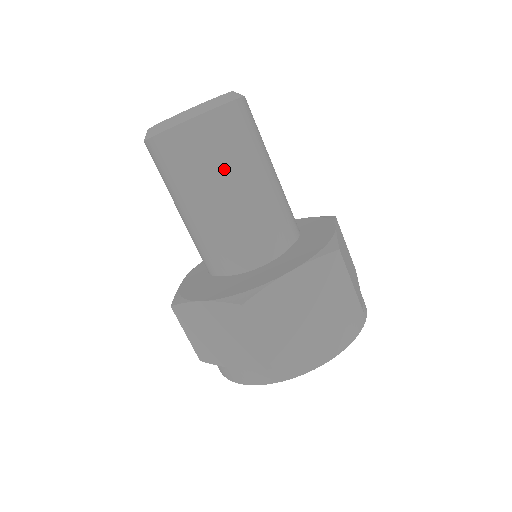
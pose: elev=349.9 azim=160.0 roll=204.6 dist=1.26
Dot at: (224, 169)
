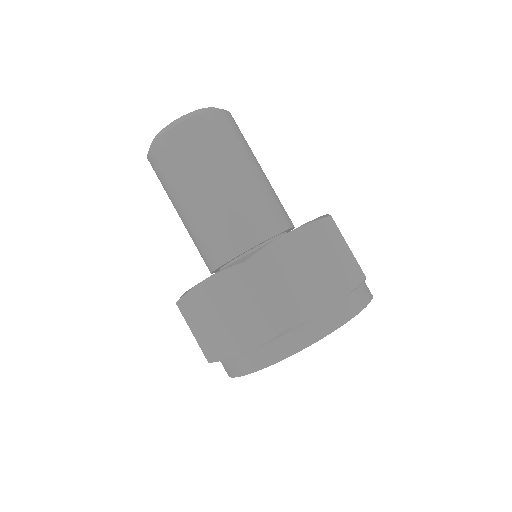
Dot at: (176, 186)
